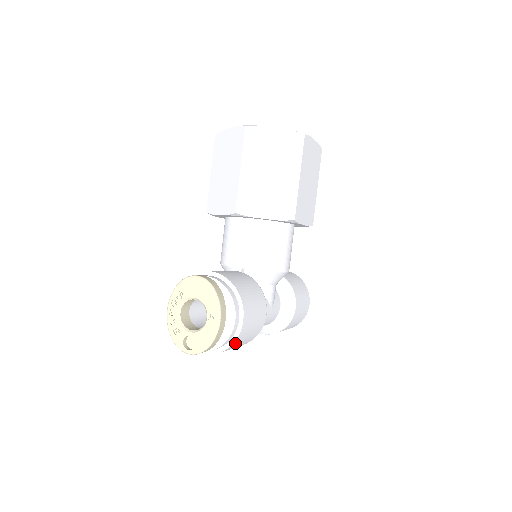
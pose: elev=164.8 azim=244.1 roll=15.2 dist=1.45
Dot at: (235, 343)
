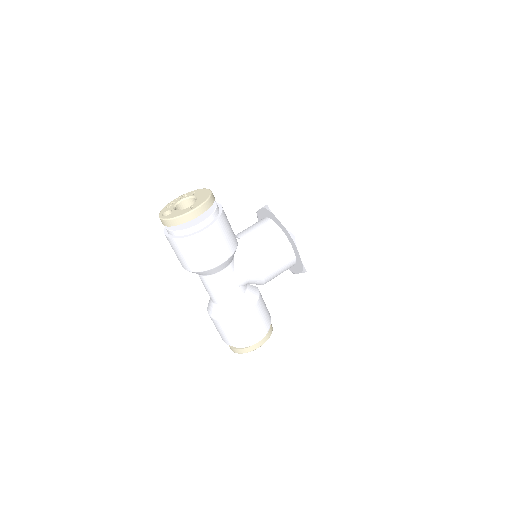
Dot at: (187, 241)
